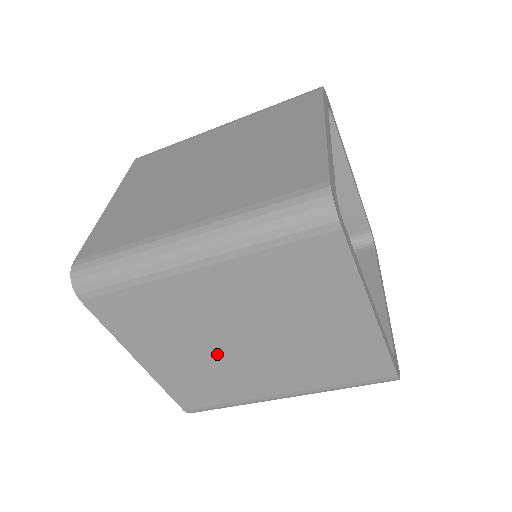
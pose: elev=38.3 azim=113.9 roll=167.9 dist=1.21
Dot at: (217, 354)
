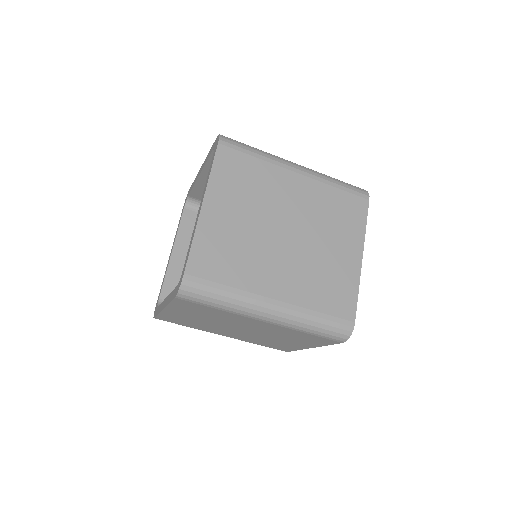
Dot at: (217, 325)
